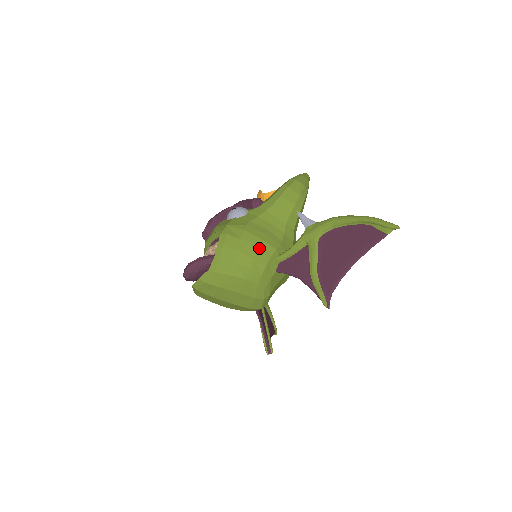
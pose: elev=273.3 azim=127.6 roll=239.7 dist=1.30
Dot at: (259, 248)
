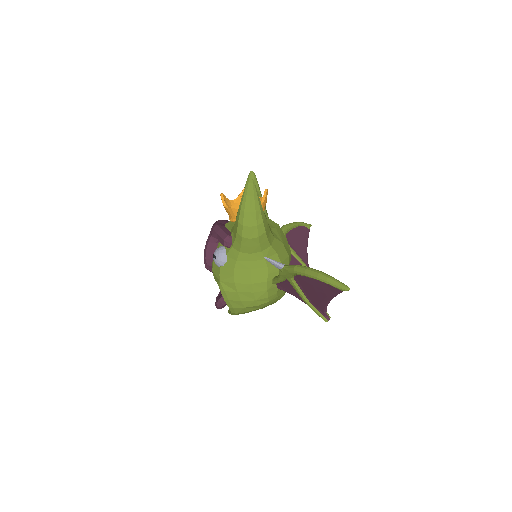
Dot at: (254, 291)
